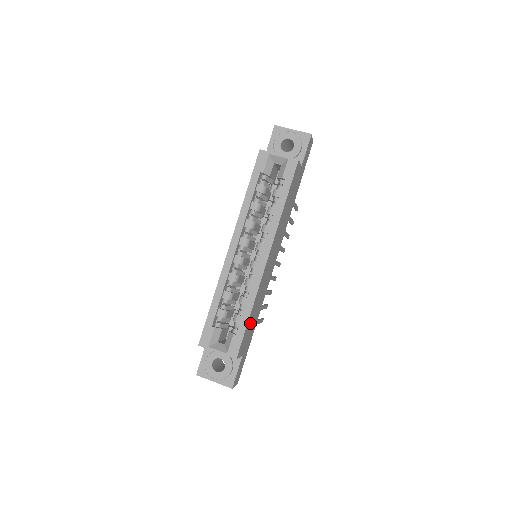
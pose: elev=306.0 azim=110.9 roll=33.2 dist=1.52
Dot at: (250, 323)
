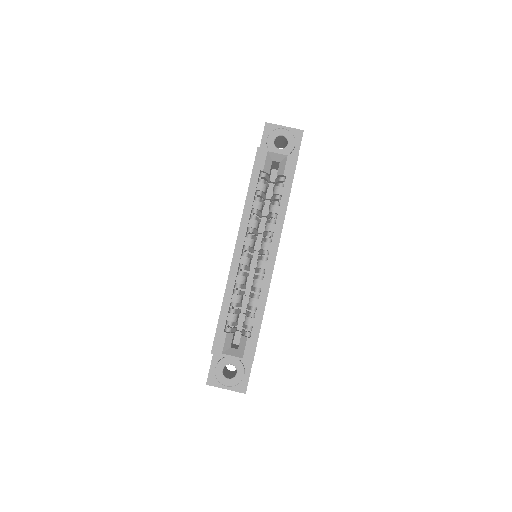
Dot at: occluded
